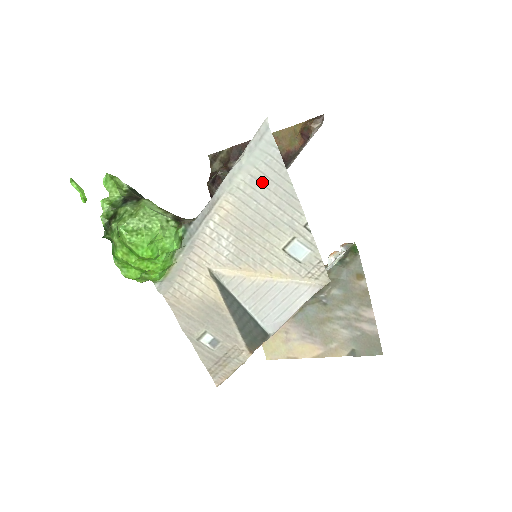
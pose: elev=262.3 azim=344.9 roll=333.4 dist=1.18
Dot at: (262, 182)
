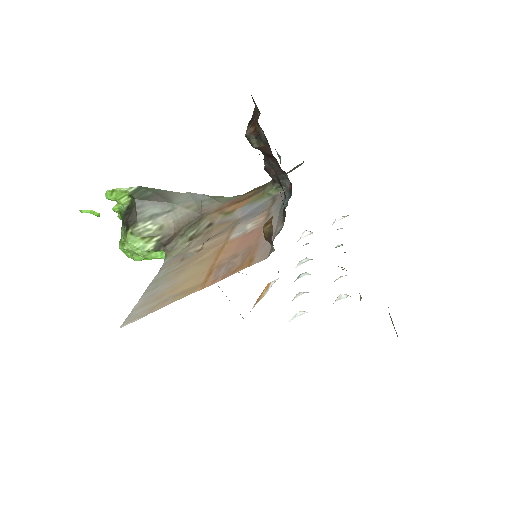
Dot at: occluded
